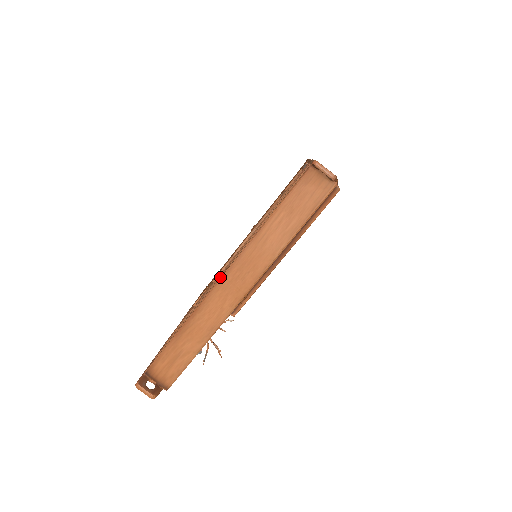
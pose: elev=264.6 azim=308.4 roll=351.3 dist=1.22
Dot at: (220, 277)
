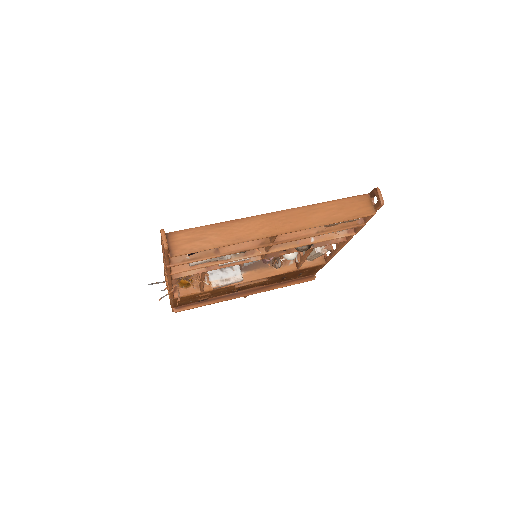
Dot at: occluded
